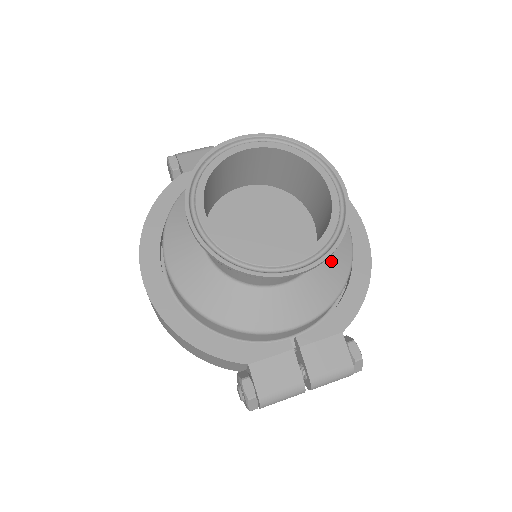
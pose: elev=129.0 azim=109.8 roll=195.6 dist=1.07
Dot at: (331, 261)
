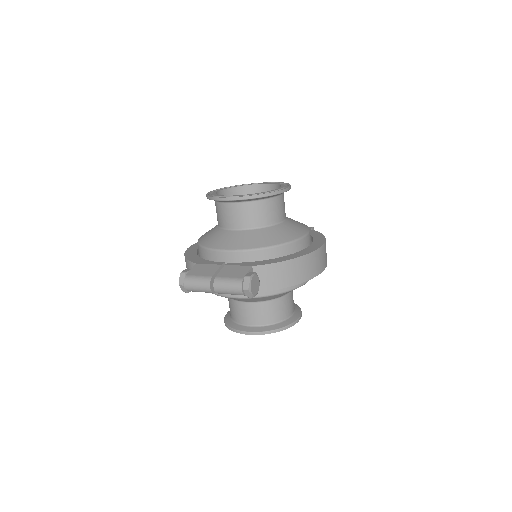
Dot at: (271, 234)
